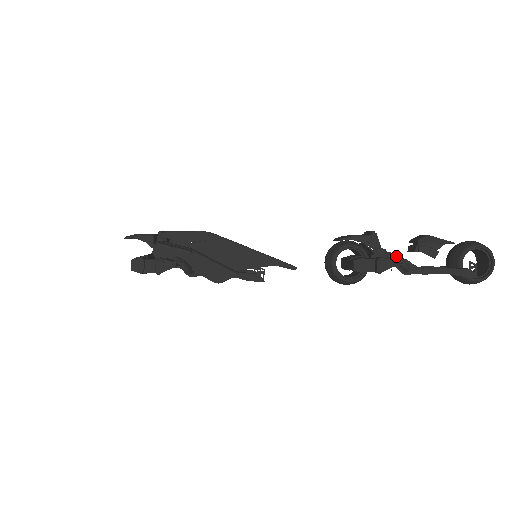
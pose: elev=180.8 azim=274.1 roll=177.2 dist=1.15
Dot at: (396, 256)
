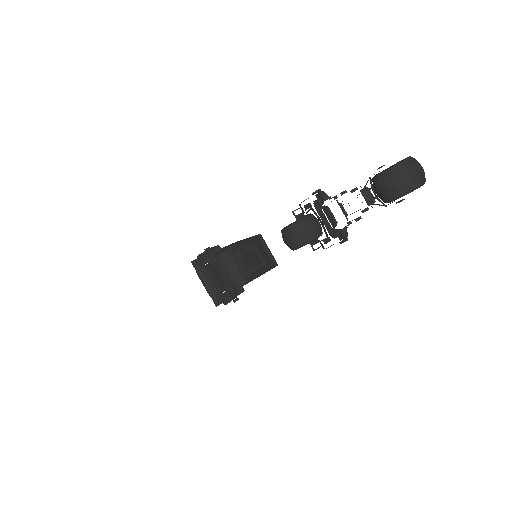
Dot at: occluded
